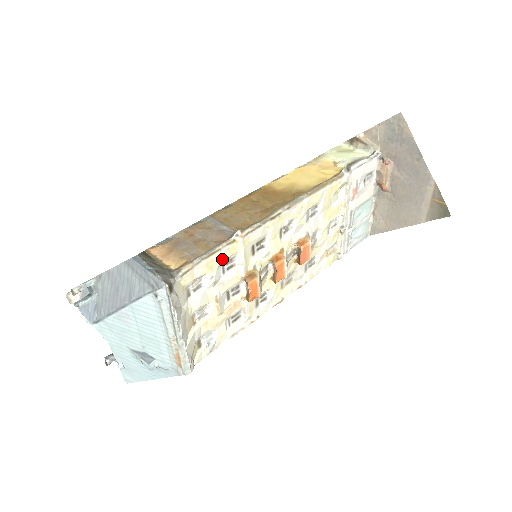
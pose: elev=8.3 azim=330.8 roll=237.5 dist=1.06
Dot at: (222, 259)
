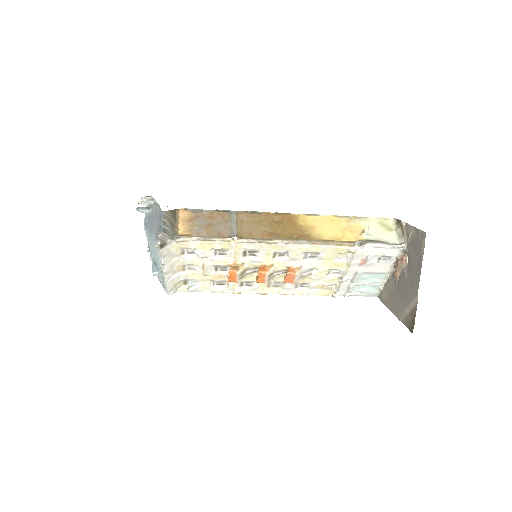
Dot at: (215, 247)
